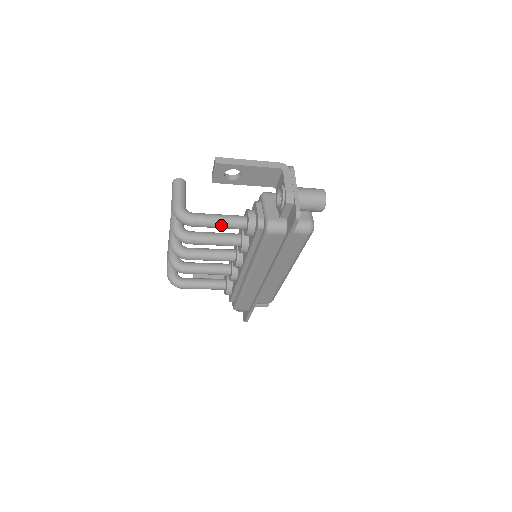
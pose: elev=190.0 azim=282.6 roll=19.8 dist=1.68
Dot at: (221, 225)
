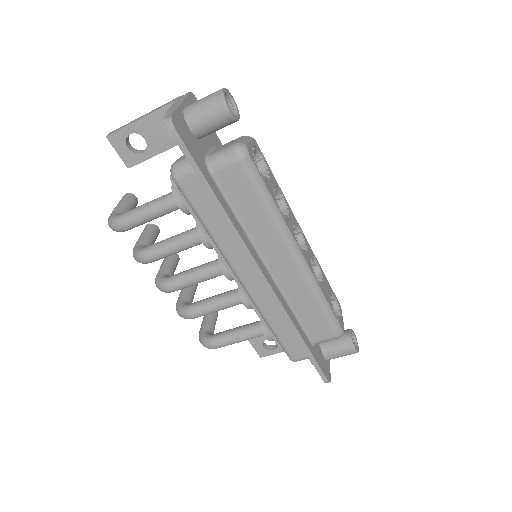
Dot at: (150, 211)
